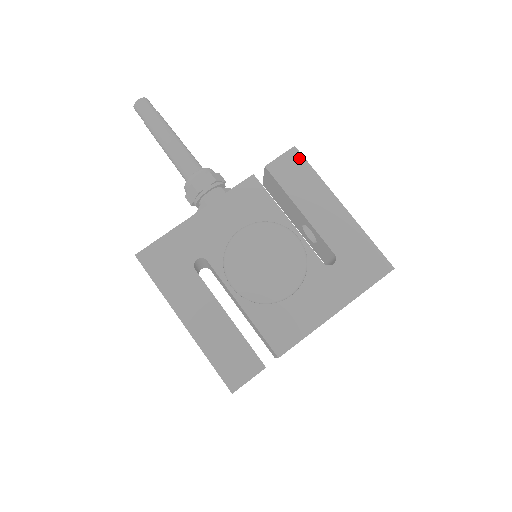
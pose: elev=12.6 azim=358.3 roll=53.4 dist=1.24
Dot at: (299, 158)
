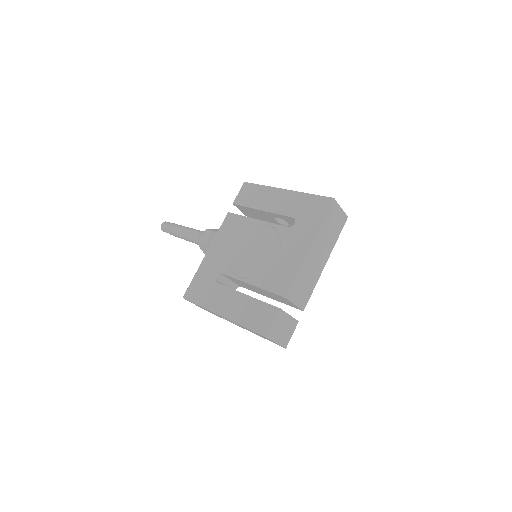
Dot at: (249, 186)
